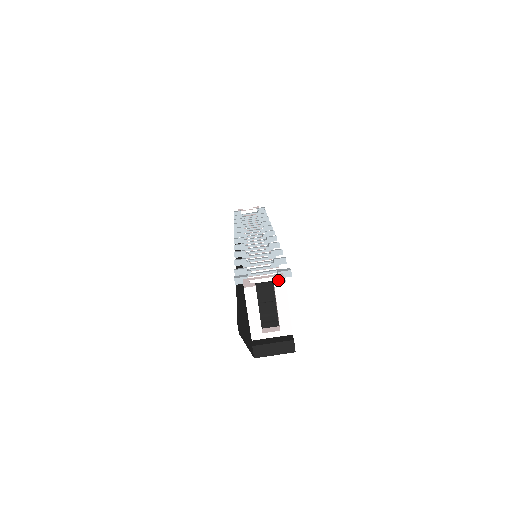
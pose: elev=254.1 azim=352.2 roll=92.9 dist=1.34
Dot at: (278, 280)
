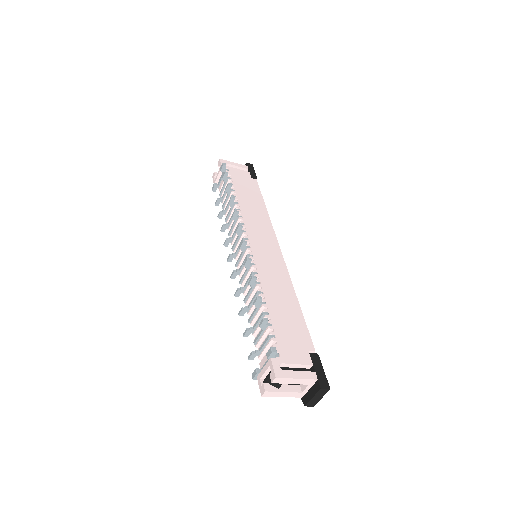
Dot at: (271, 376)
